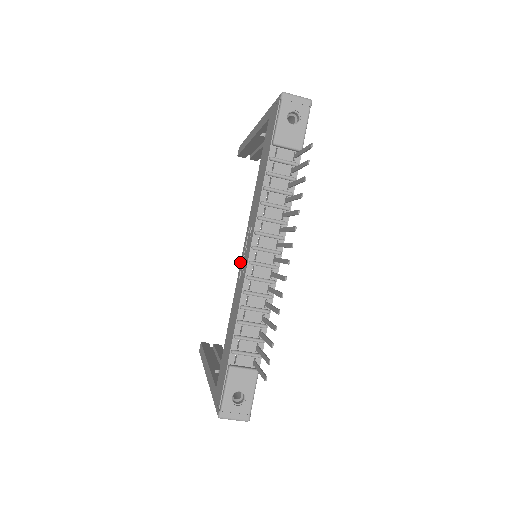
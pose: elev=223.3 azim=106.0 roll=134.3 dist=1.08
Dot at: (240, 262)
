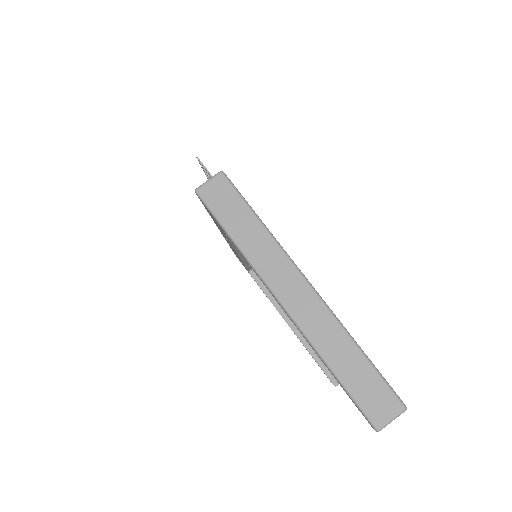
Dot at: occluded
